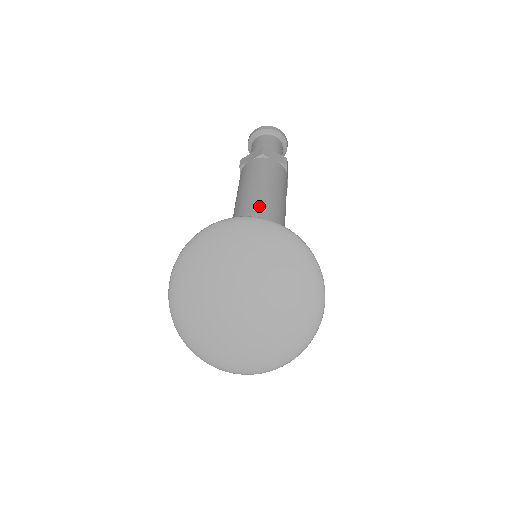
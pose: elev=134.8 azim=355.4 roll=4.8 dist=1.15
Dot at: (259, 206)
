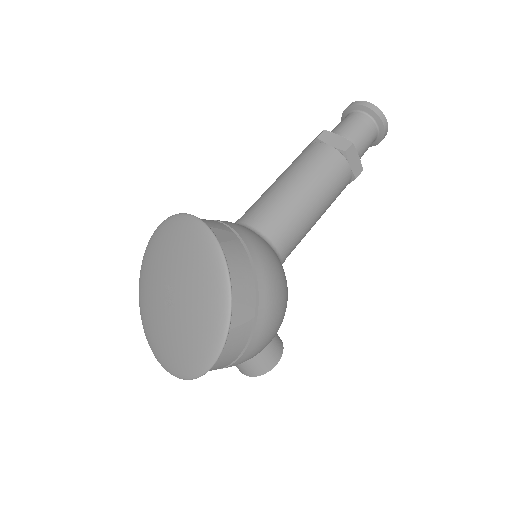
Dot at: (265, 201)
